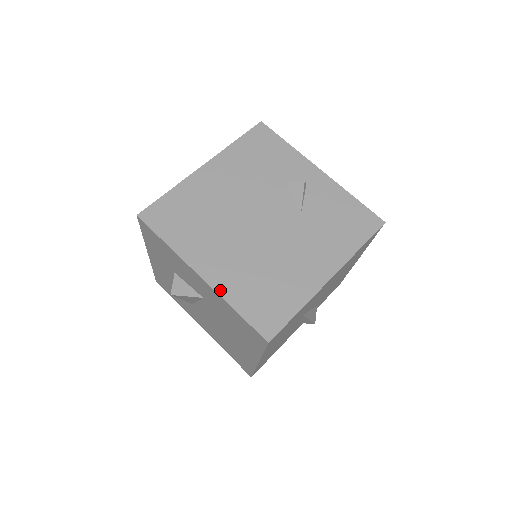
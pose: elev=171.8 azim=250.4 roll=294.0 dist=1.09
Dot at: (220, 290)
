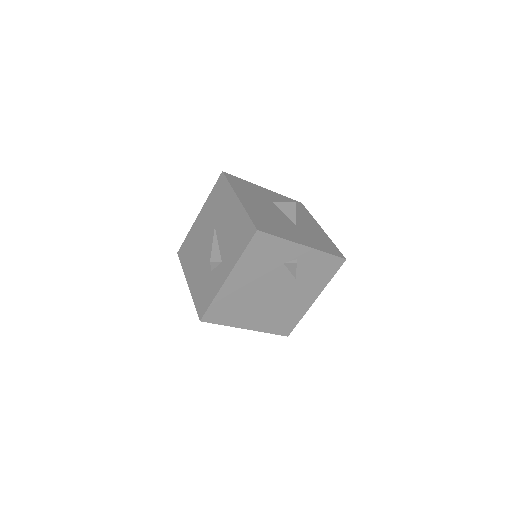
Dot at: (259, 330)
